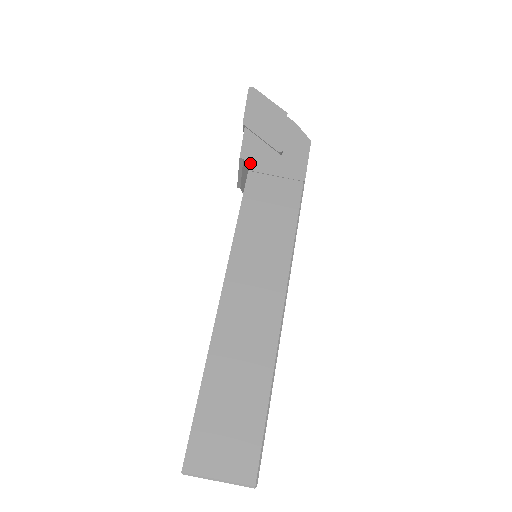
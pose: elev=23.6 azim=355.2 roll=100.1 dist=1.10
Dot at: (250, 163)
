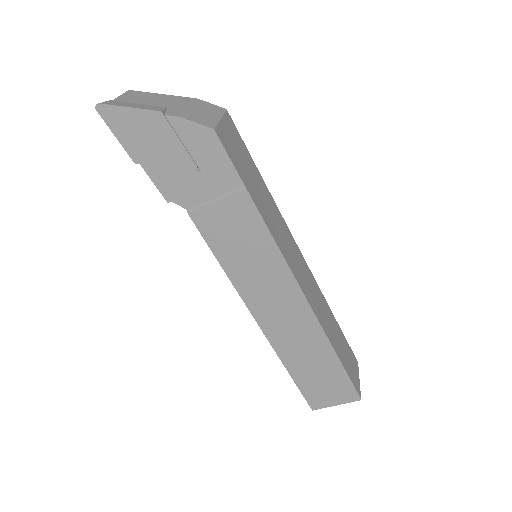
Dot at: (181, 202)
